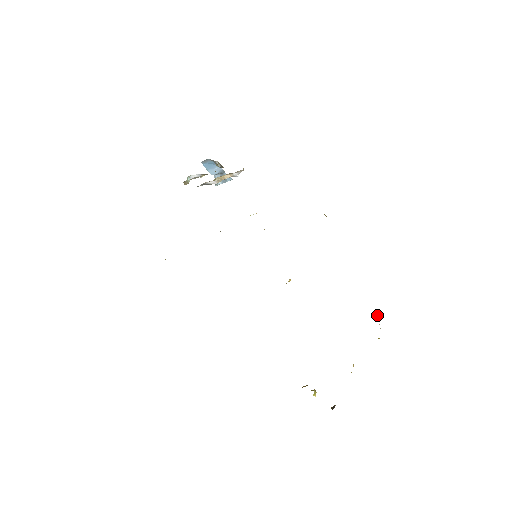
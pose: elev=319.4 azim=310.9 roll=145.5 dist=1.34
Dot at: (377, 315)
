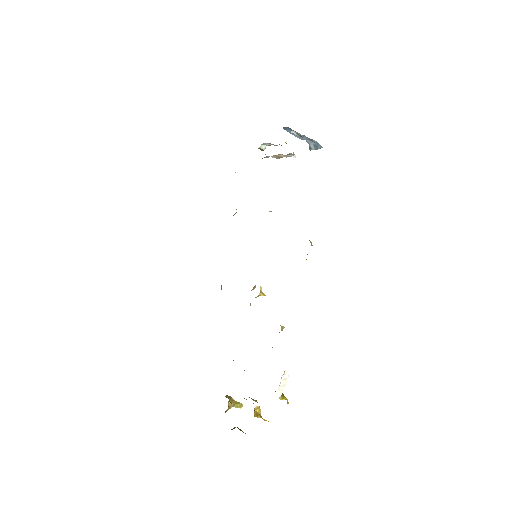
Dot at: (283, 378)
